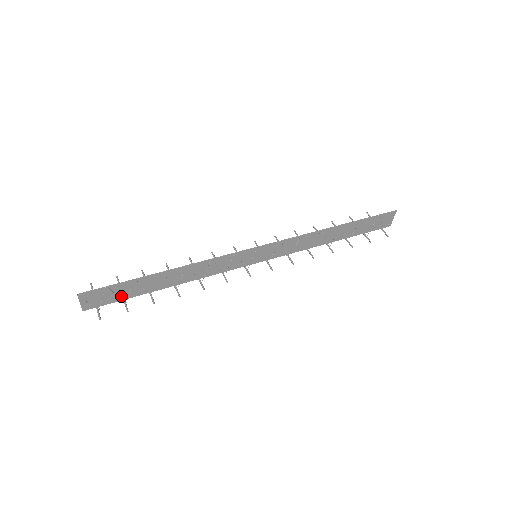
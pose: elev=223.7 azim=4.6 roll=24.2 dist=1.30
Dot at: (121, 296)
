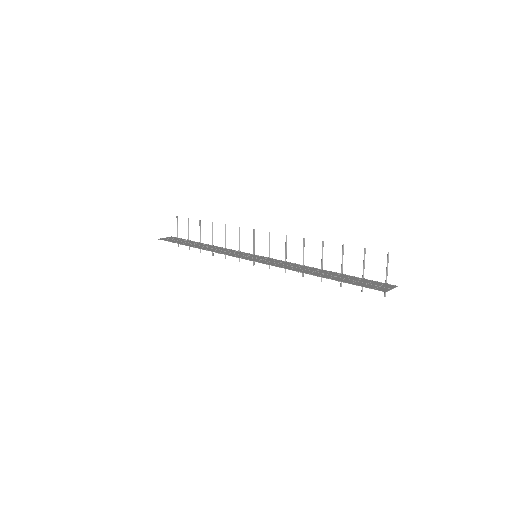
Dot at: (184, 240)
